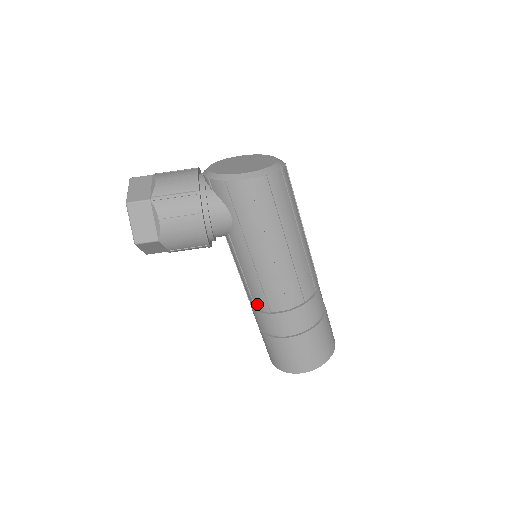
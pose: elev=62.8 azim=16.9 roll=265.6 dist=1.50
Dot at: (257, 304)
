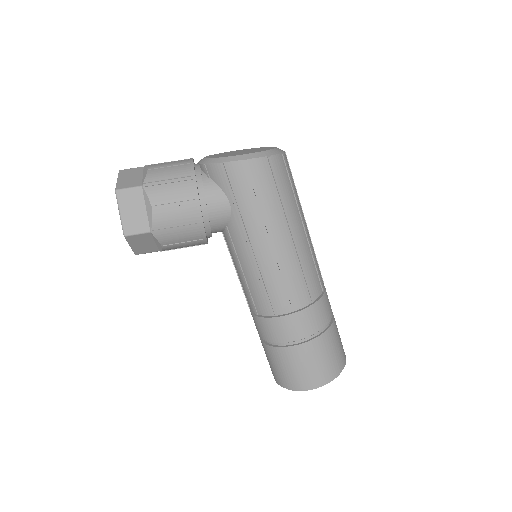
Dot at: (259, 308)
